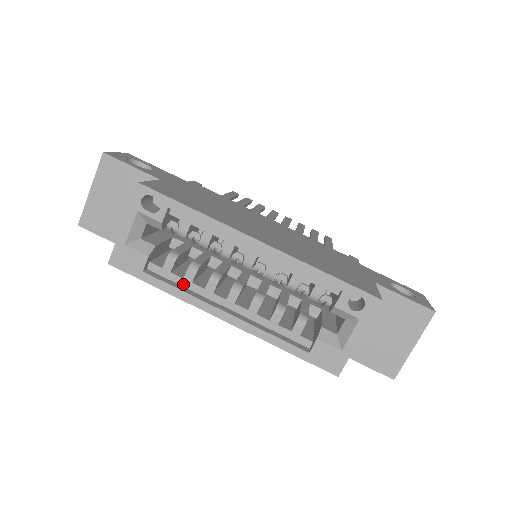
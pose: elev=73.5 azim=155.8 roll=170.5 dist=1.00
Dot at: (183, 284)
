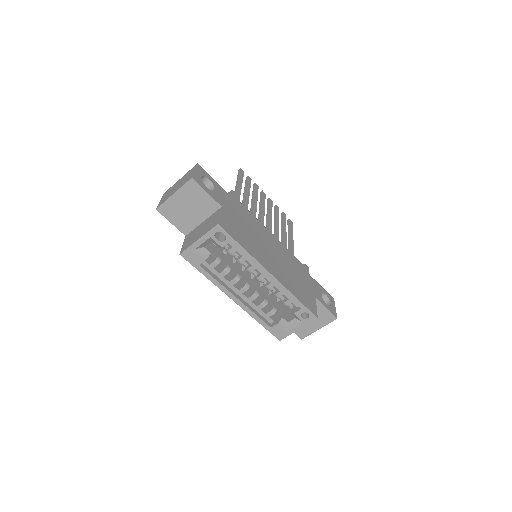
Dot at: (218, 276)
